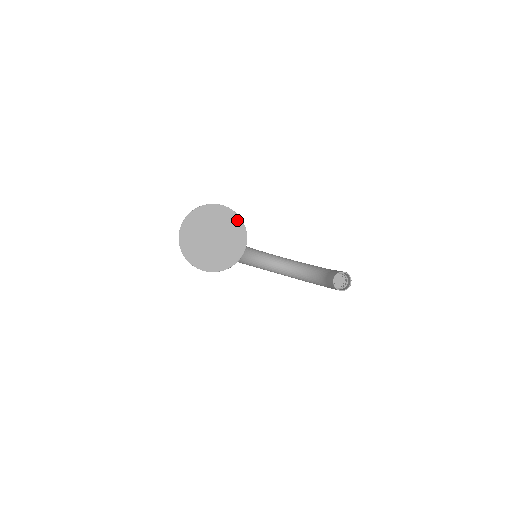
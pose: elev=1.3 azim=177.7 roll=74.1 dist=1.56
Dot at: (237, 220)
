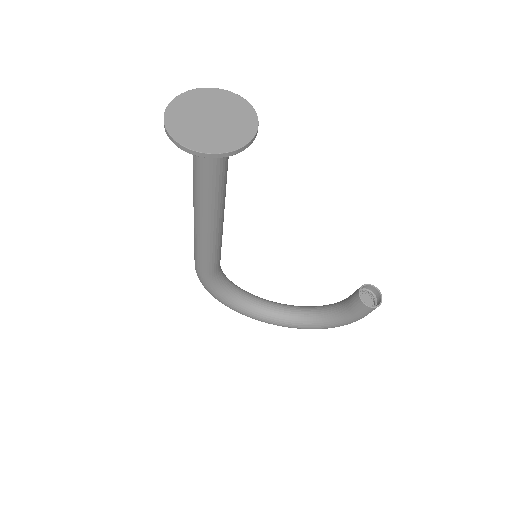
Dot at: (243, 103)
